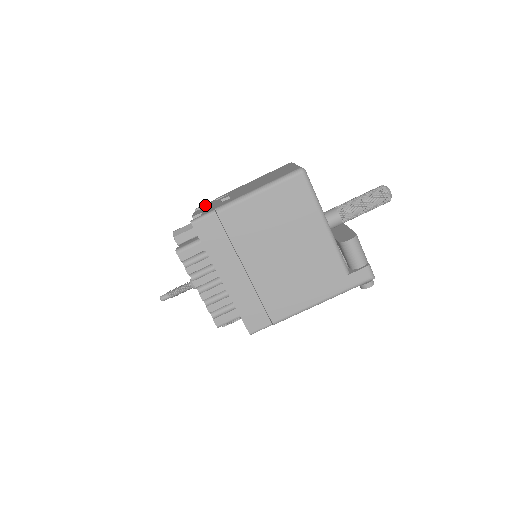
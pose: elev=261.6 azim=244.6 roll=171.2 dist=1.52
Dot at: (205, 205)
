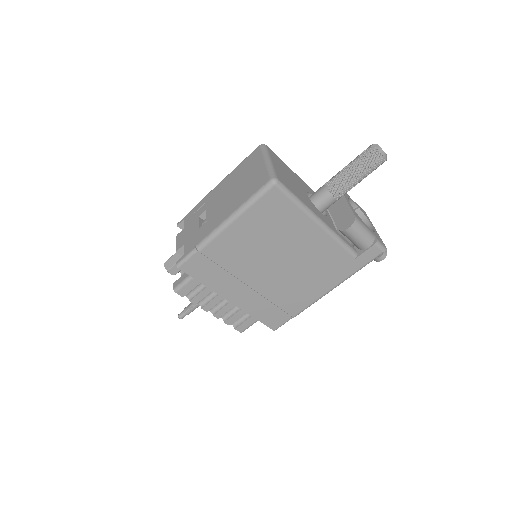
Dot at: (185, 222)
